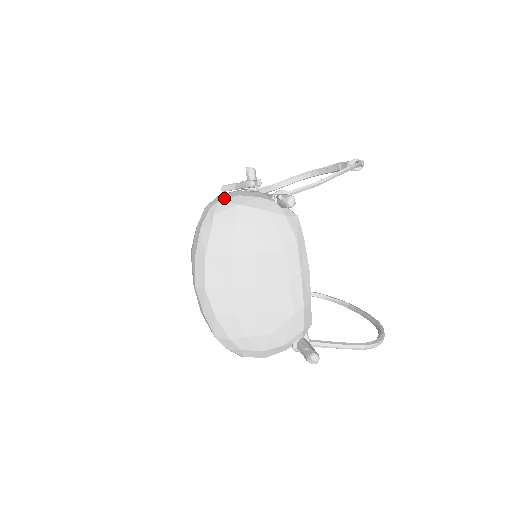
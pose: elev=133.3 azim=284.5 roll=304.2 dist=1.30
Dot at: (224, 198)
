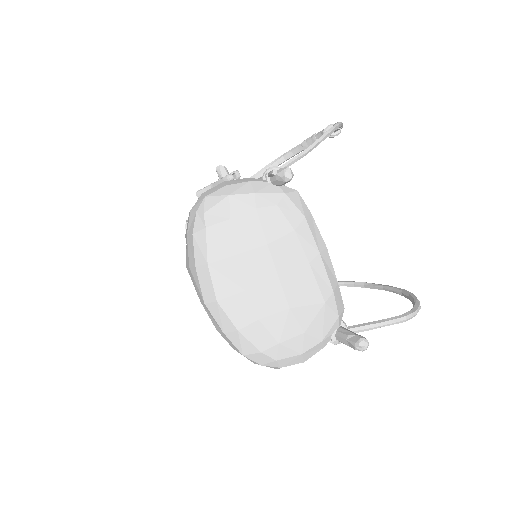
Dot at: (210, 193)
